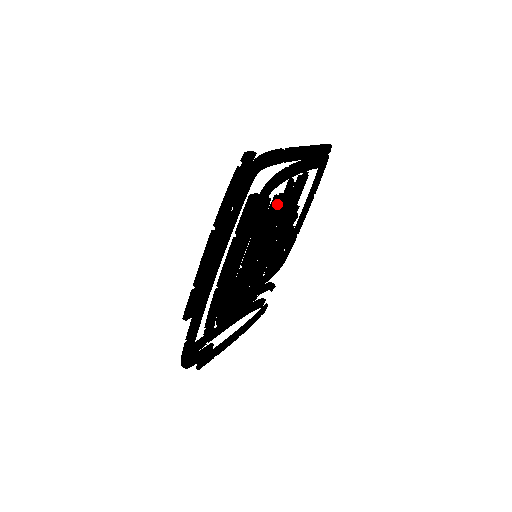
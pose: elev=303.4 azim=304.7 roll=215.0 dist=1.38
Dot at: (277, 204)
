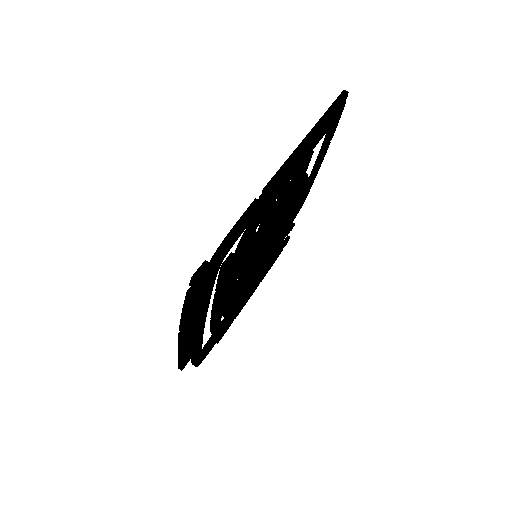
Dot at: (269, 219)
